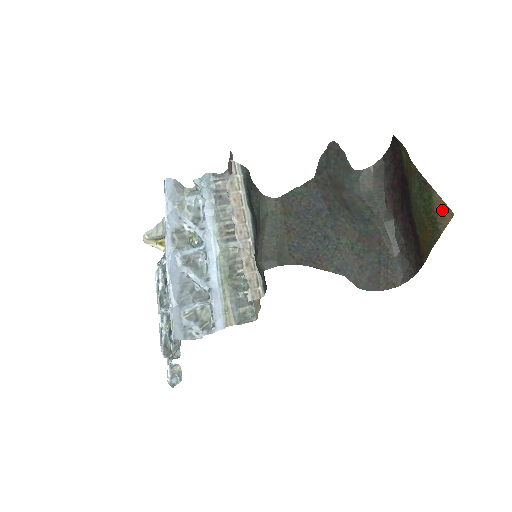
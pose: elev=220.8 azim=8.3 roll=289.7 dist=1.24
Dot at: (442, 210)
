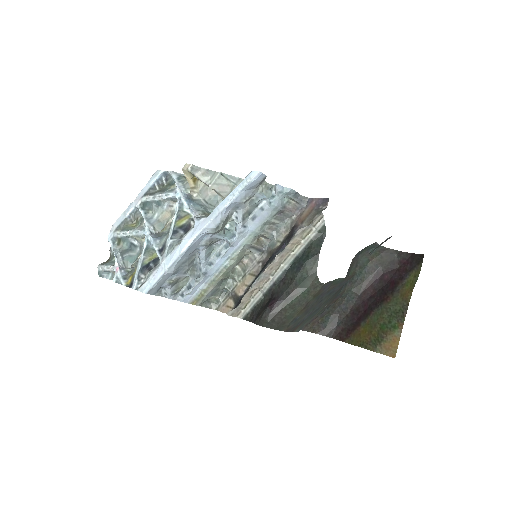
Dot at: (392, 344)
